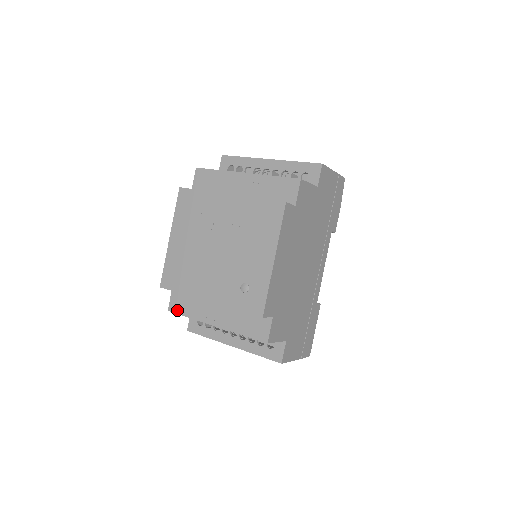
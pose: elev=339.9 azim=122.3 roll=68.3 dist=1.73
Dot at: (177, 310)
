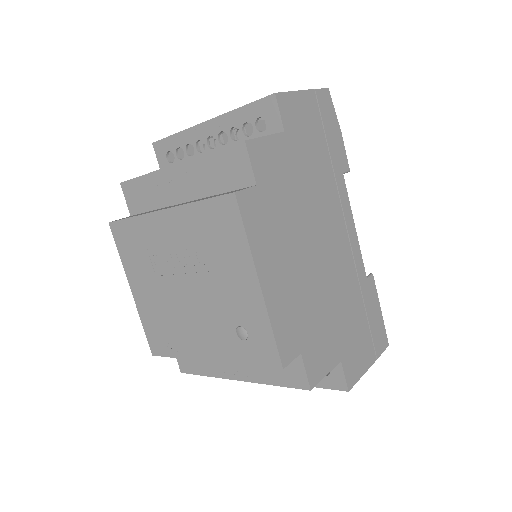
Dot at: (189, 370)
